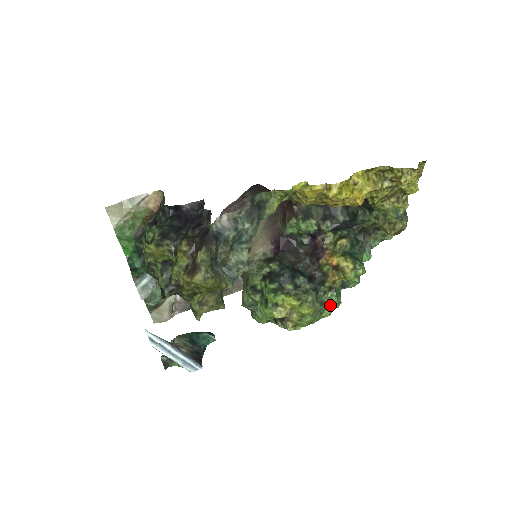
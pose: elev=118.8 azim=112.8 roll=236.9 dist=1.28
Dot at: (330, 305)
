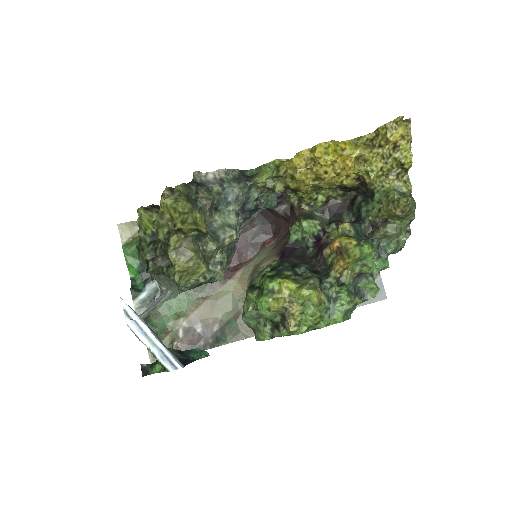
Dot at: (340, 303)
